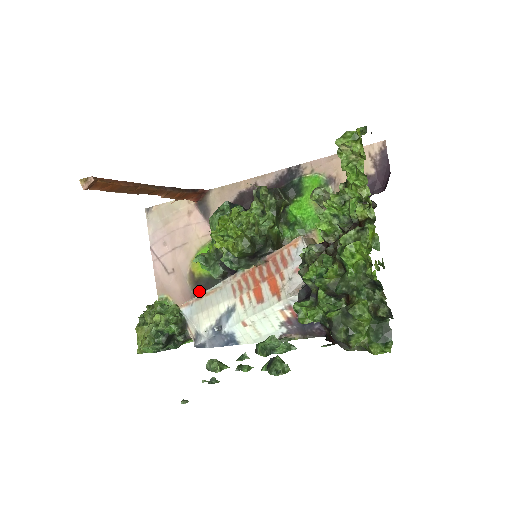
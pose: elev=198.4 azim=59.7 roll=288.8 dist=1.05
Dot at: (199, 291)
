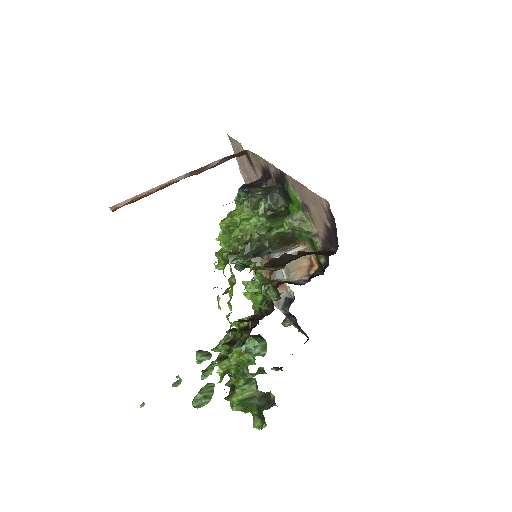
Dot at: occluded
